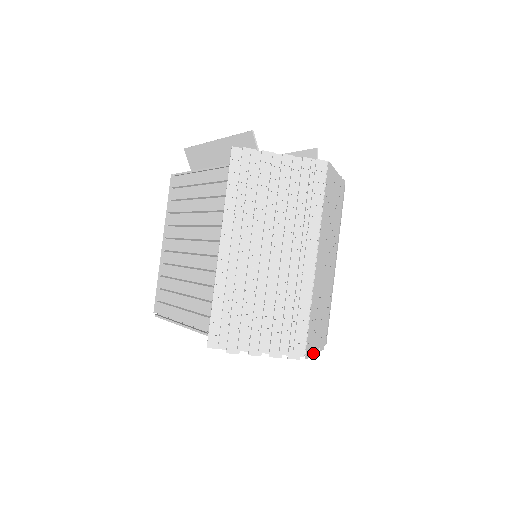
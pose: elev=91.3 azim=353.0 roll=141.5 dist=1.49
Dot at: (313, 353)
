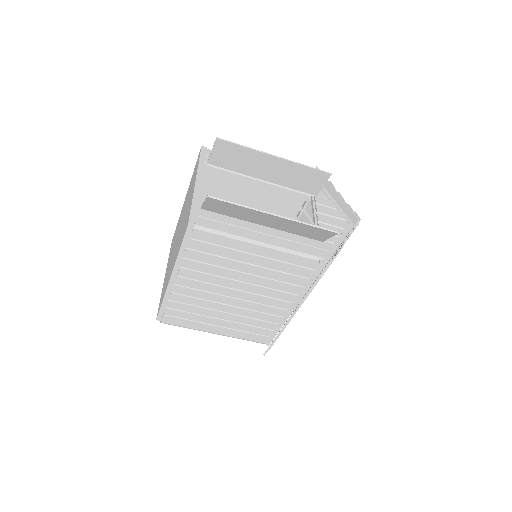
Dot at: occluded
